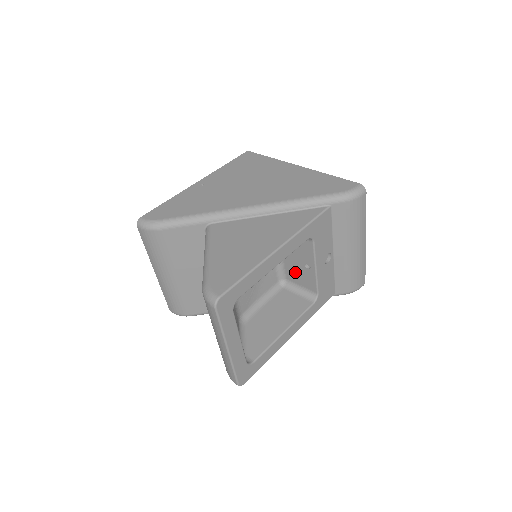
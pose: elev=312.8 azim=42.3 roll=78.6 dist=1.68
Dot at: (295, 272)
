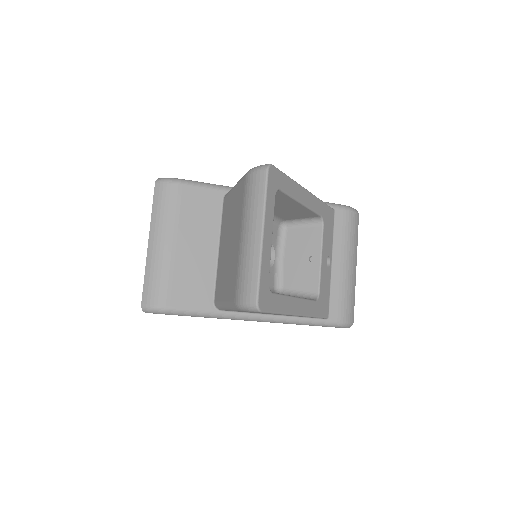
Dot at: (295, 273)
